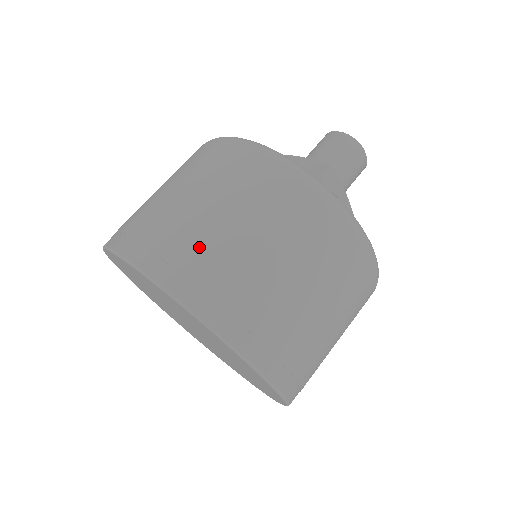
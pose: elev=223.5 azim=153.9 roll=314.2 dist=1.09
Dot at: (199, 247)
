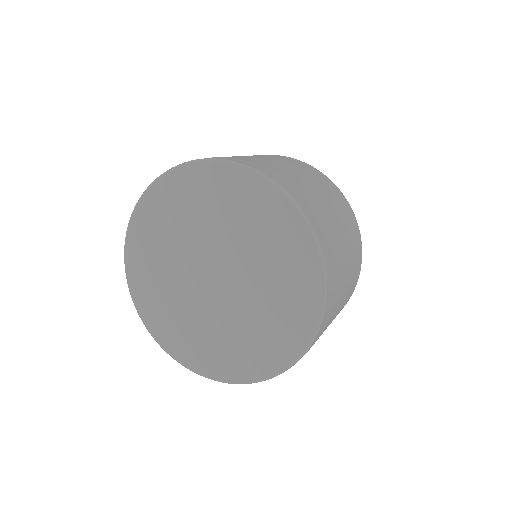
Dot at: occluded
